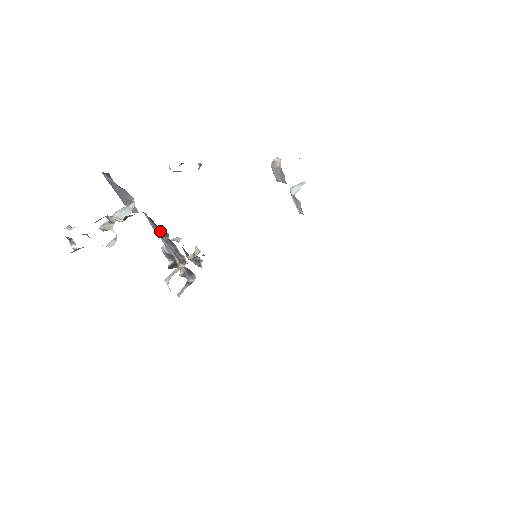
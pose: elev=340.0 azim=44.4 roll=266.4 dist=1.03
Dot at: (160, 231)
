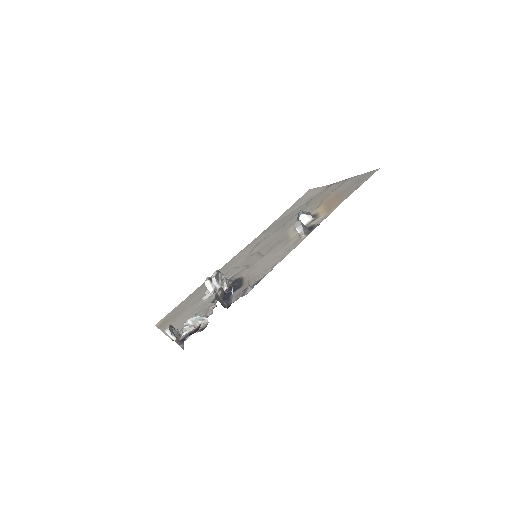
Dot at: occluded
